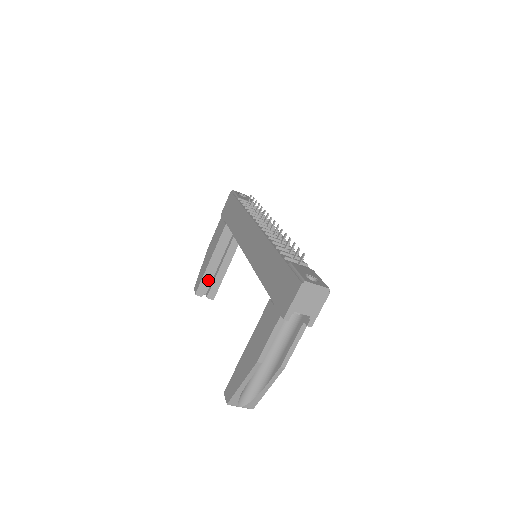
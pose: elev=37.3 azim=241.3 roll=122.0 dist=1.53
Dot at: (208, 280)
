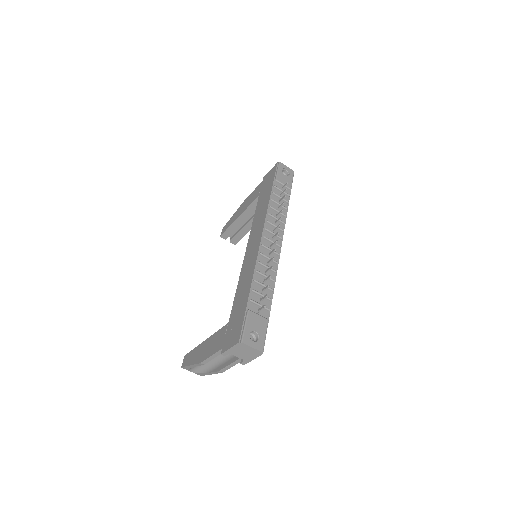
Dot at: (233, 230)
